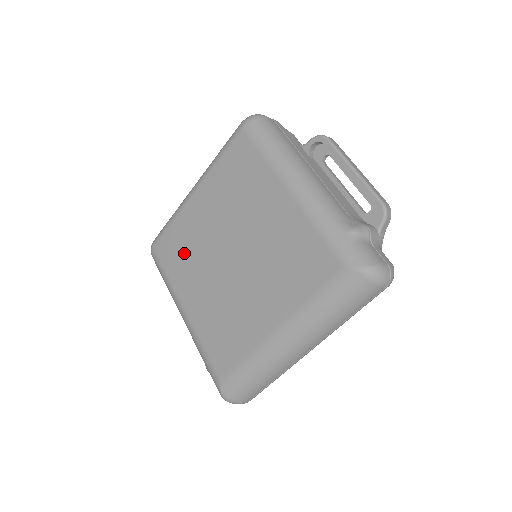
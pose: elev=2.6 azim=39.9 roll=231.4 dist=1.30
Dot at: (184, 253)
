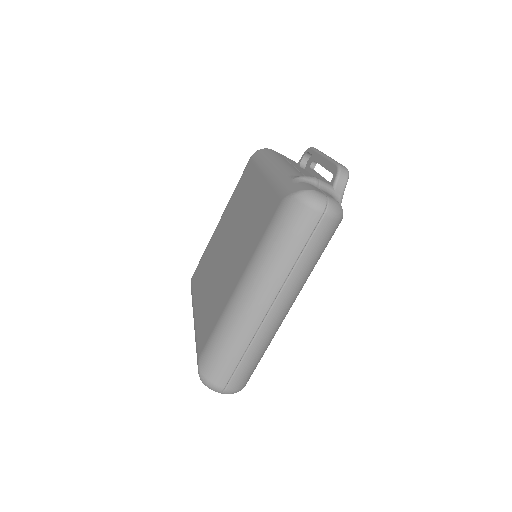
Dot at: (205, 267)
